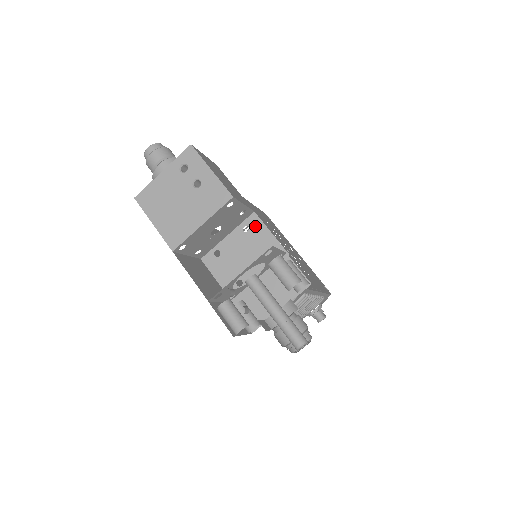
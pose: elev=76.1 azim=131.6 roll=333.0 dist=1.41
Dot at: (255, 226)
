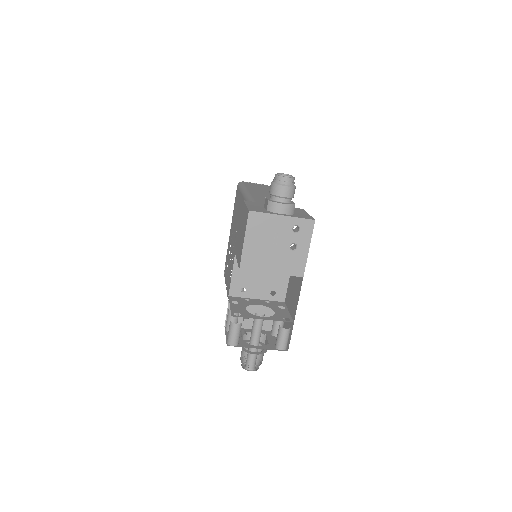
Dot at: occluded
